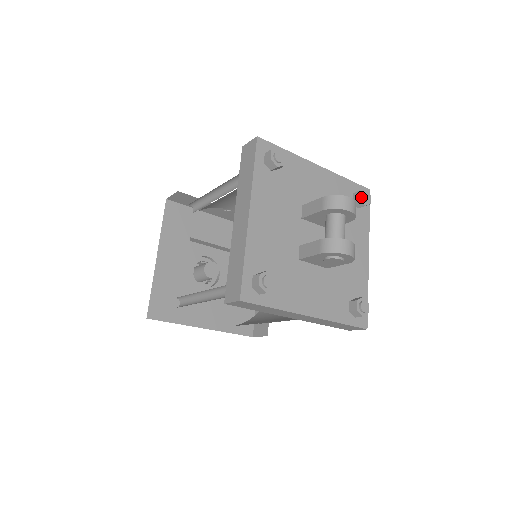
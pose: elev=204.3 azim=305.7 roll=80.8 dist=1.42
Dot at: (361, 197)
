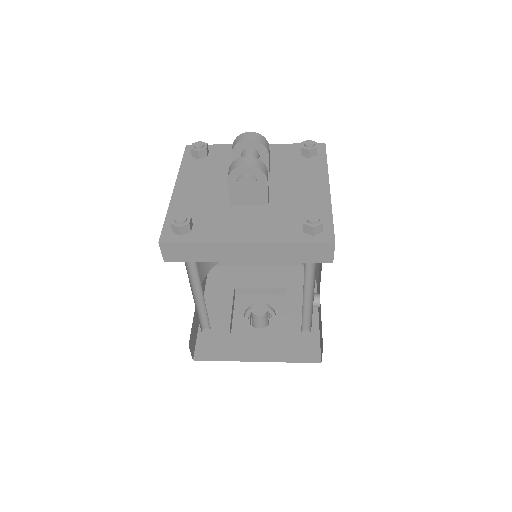
Dot at: (303, 146)
